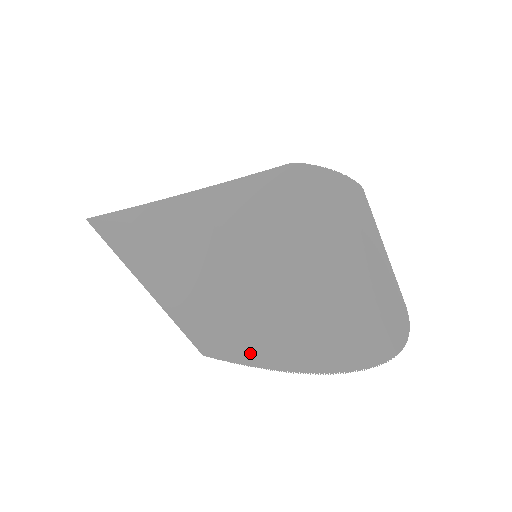
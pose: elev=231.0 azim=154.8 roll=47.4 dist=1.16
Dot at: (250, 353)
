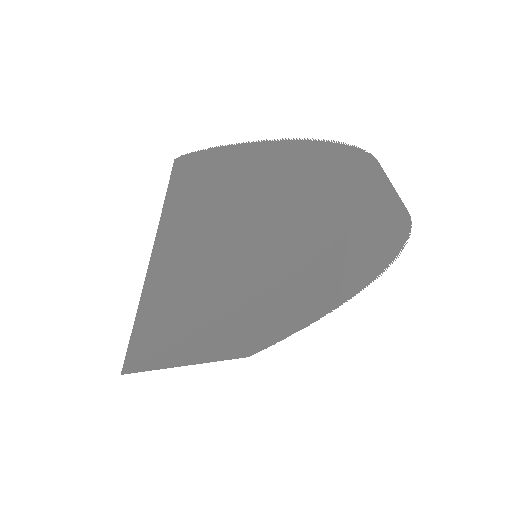
Dot at: occluded
